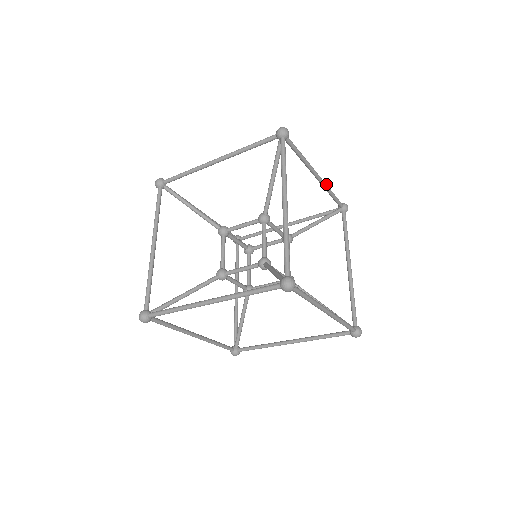
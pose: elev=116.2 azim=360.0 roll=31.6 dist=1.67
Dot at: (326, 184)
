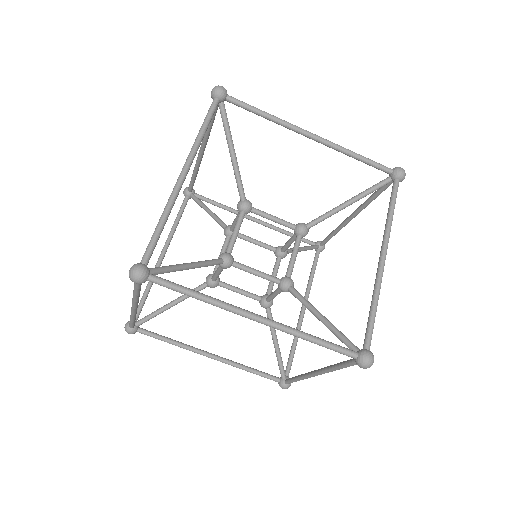
Dot at: occluded
